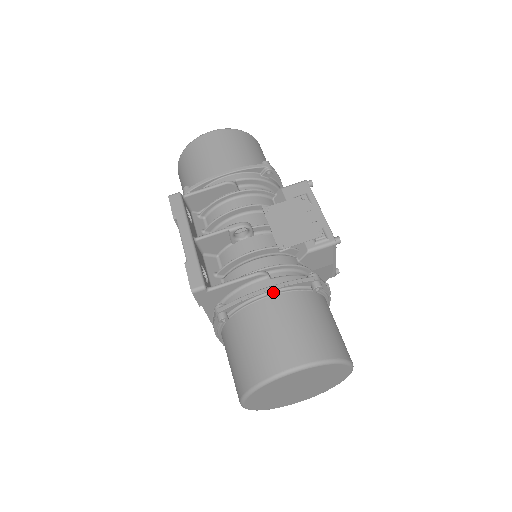
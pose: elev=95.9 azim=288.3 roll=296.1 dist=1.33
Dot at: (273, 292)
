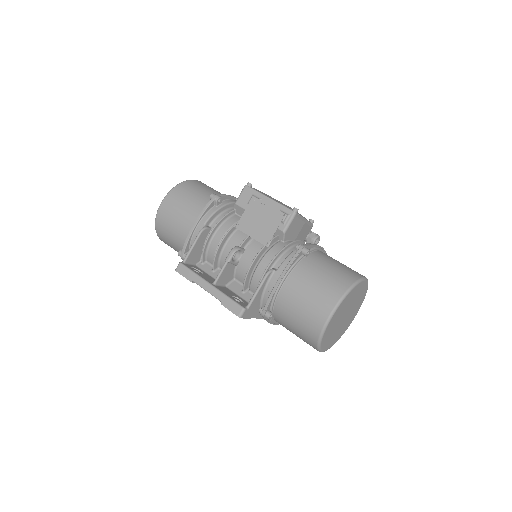
Dot at: (284, 278)
